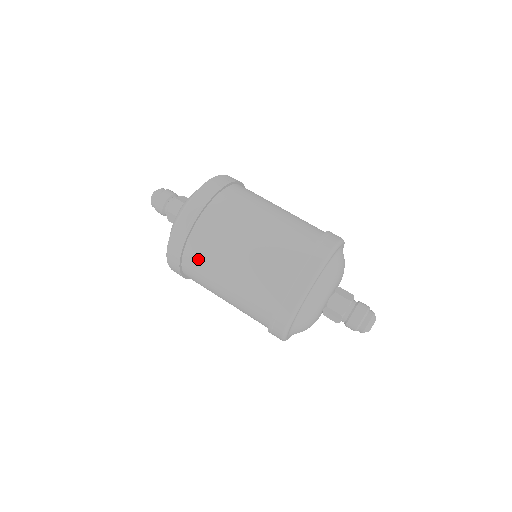
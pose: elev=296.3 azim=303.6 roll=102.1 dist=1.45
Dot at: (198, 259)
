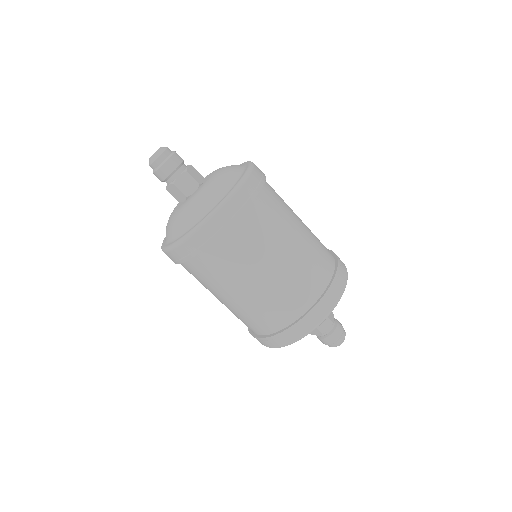
Dot at: (213, 266)
